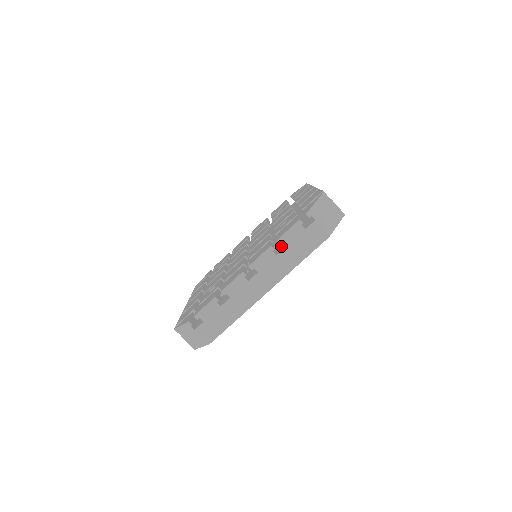
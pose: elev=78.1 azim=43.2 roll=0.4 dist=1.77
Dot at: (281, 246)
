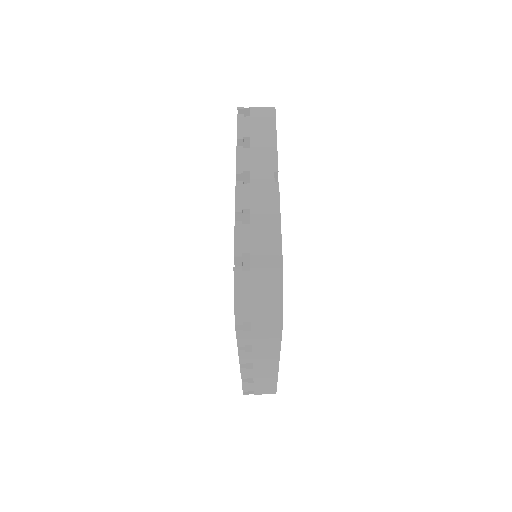
Dot at: occluded
